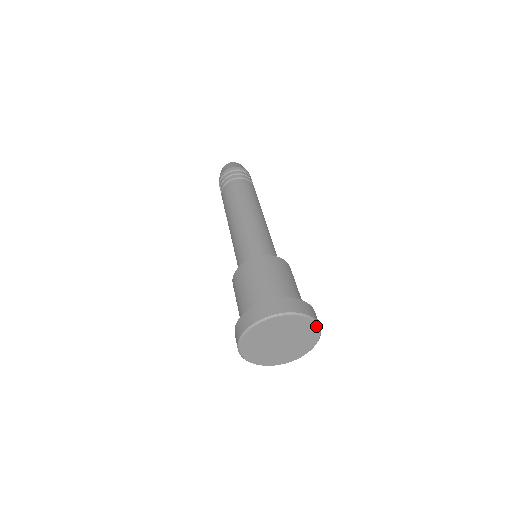
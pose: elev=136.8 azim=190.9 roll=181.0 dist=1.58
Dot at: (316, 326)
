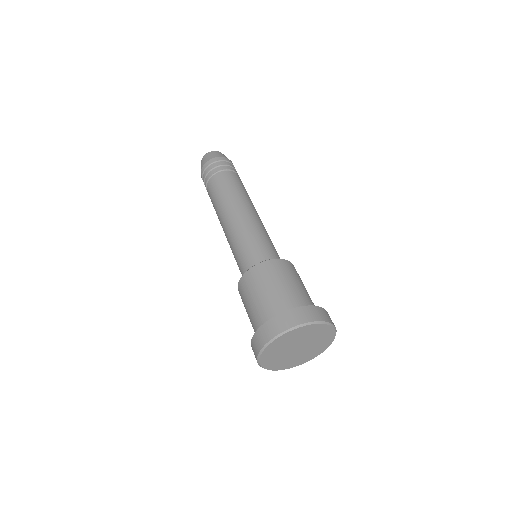
Dot at: (334, 336)
